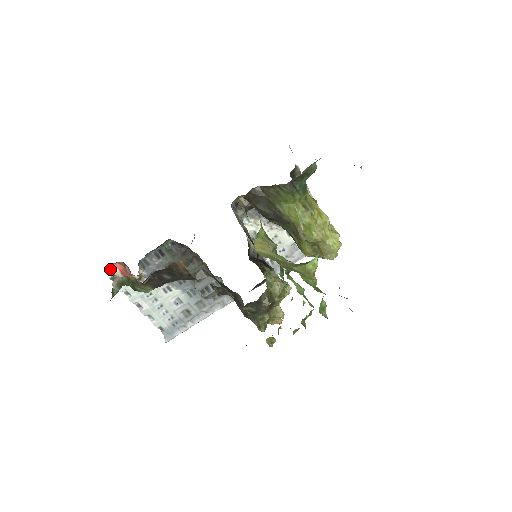
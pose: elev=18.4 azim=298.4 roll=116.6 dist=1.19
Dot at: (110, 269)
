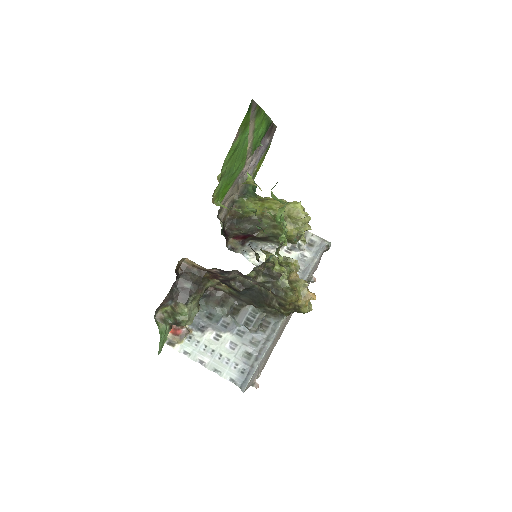
Dot at: occluded
